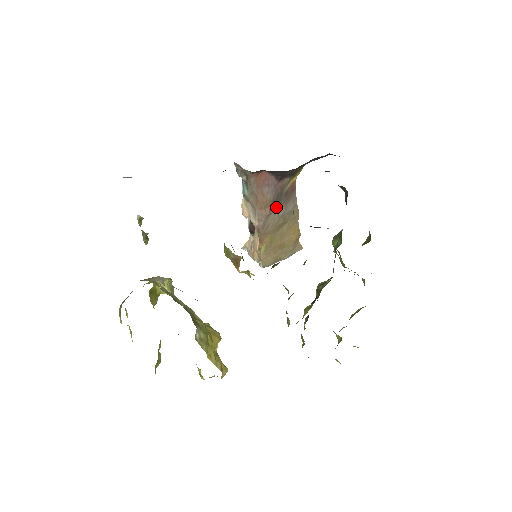
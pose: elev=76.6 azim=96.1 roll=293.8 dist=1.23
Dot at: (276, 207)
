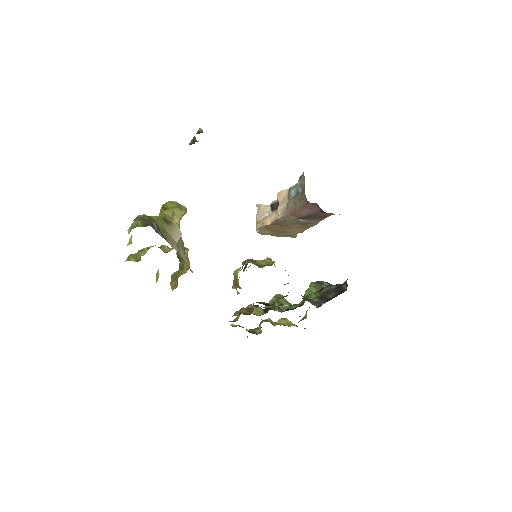
Dot at: (303, 219)
